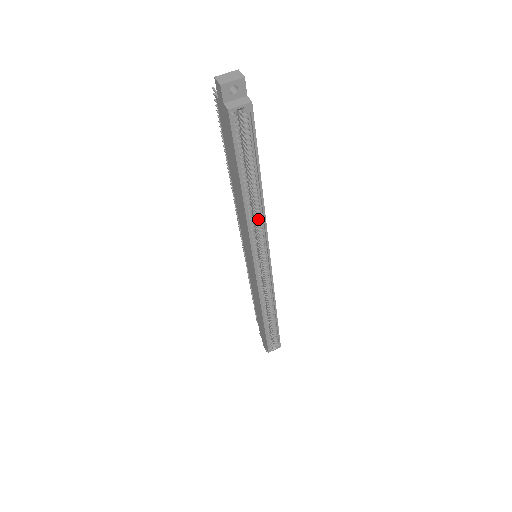
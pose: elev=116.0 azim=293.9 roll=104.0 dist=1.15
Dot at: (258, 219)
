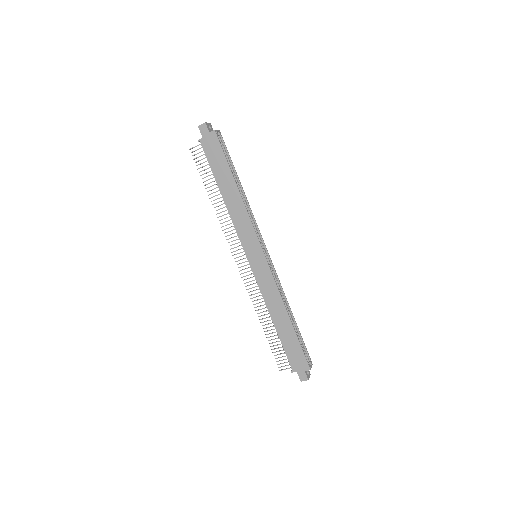
Dot at: (247, 210)
